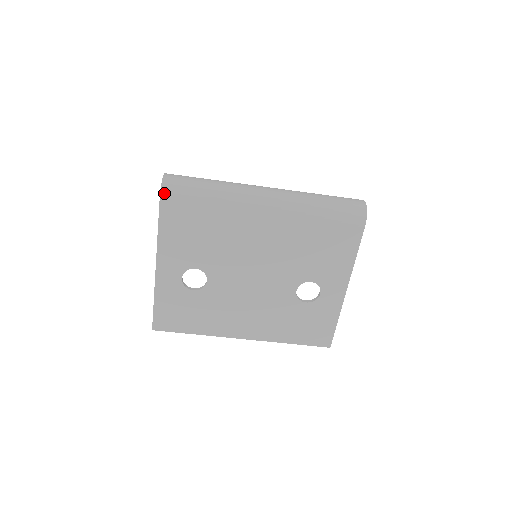
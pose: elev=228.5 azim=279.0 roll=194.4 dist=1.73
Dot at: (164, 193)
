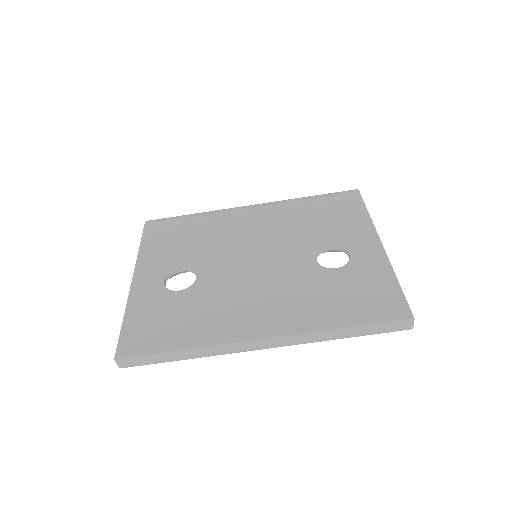
Dot at: (150, 221)
